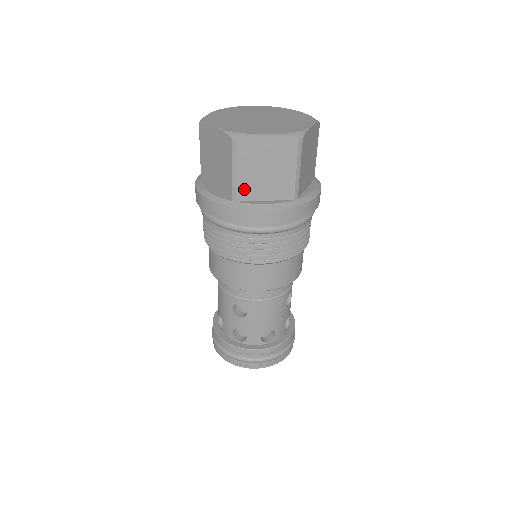
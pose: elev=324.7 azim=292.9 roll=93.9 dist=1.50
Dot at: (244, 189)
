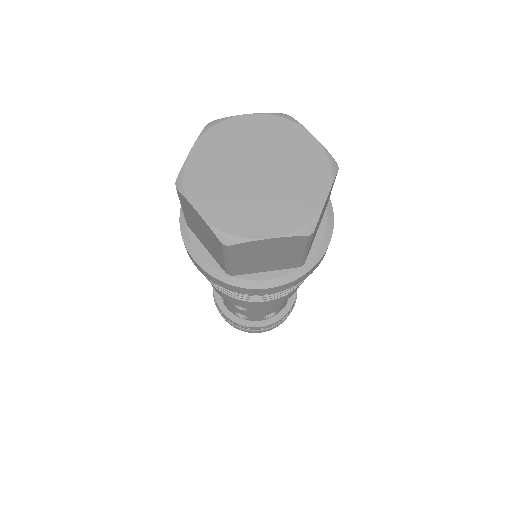
Dot at: (240, 269)
